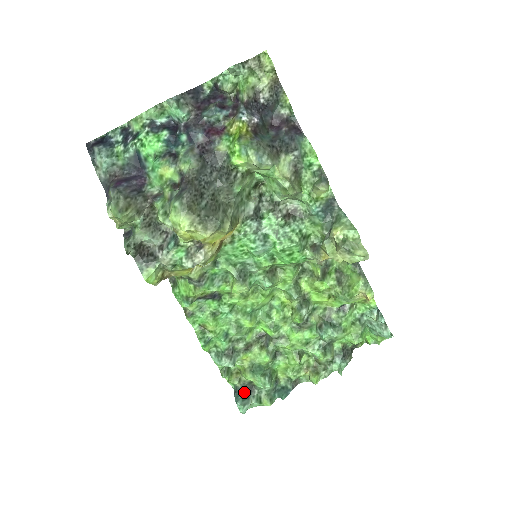
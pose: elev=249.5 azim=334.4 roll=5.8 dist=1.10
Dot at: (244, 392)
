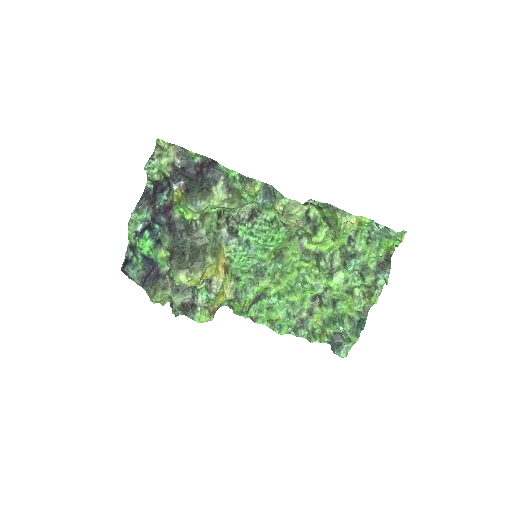
Dot at: (335, 342)
